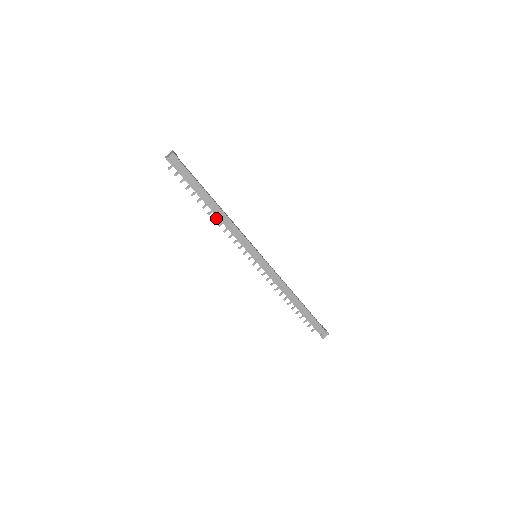
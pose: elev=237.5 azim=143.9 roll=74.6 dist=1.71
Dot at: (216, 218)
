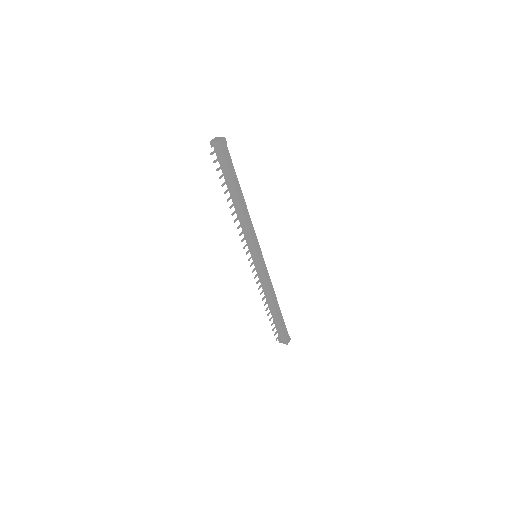
Dot at: (234, 213)
